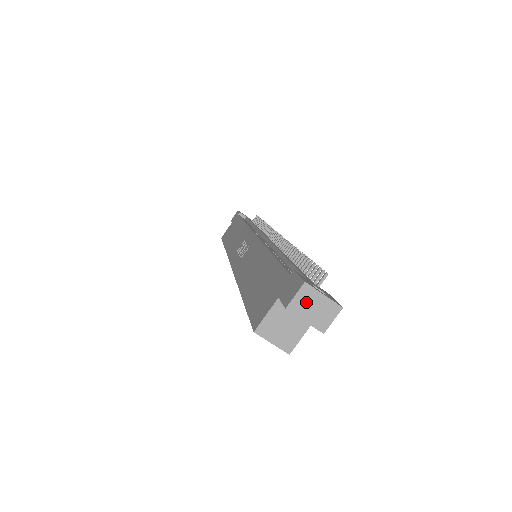
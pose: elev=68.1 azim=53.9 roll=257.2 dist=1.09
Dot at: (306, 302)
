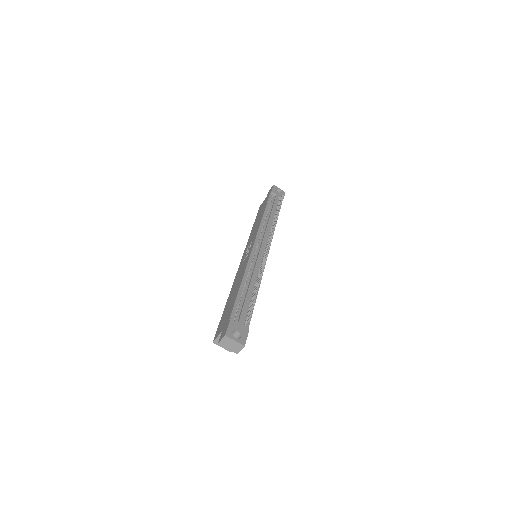
Dot at: (227, 342)
